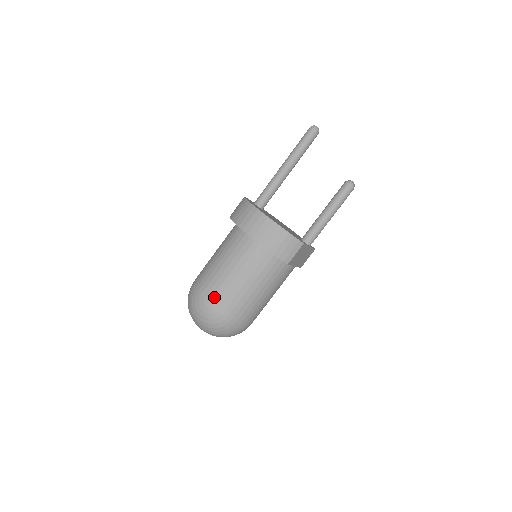
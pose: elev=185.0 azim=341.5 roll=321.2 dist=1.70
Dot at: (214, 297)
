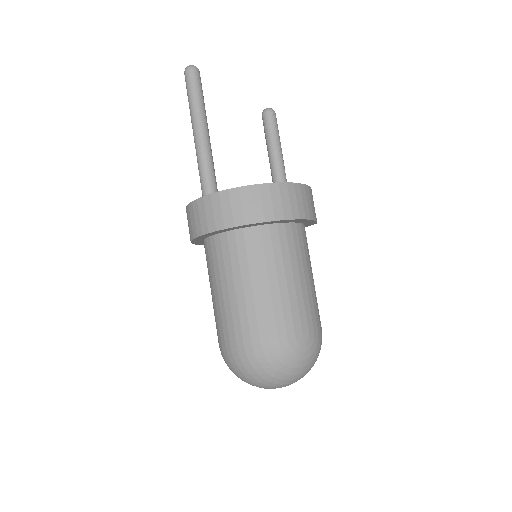
Dot at: (303, 324)
